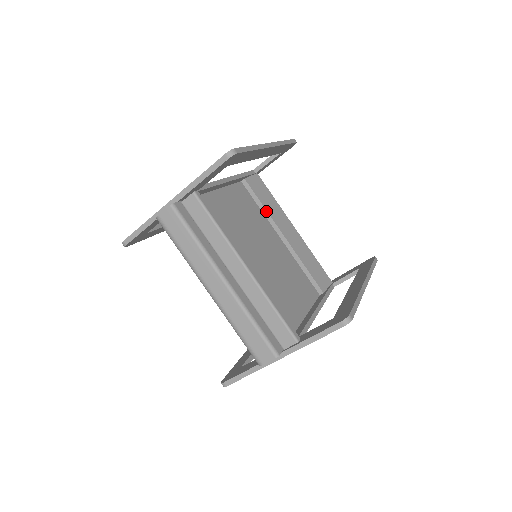
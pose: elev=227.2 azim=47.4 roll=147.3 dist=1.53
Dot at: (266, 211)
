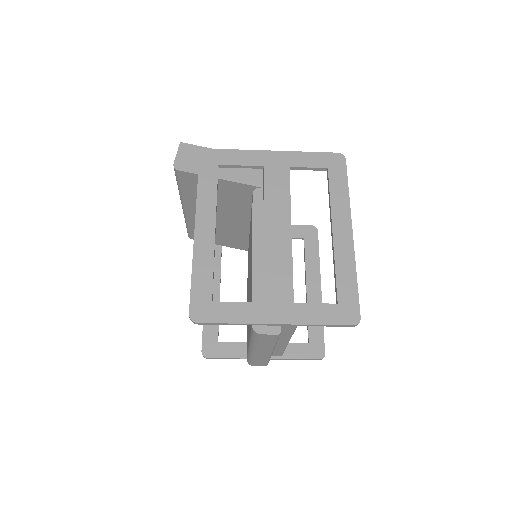
Dot at: occluded
